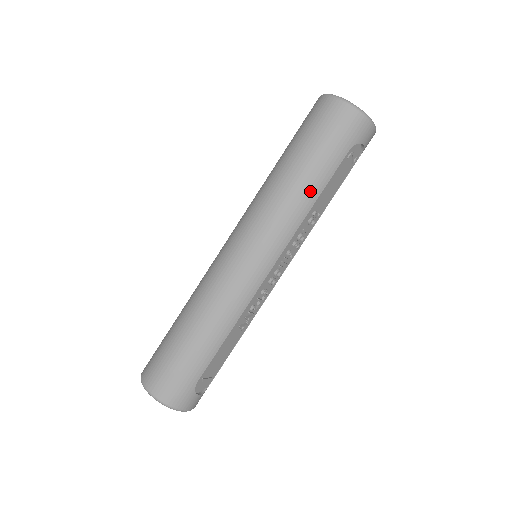
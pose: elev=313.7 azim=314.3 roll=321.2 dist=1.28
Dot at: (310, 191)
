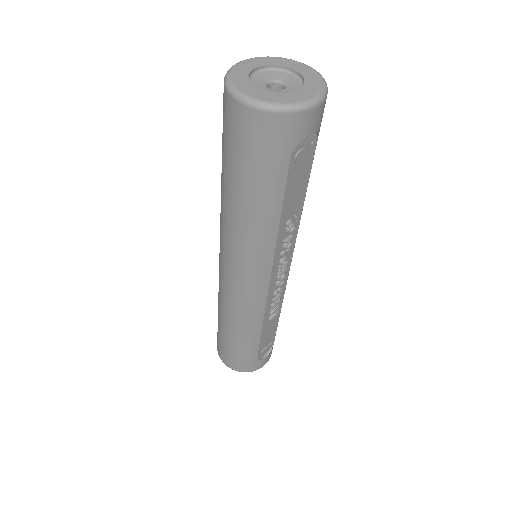
Dot at: (266, 217)
